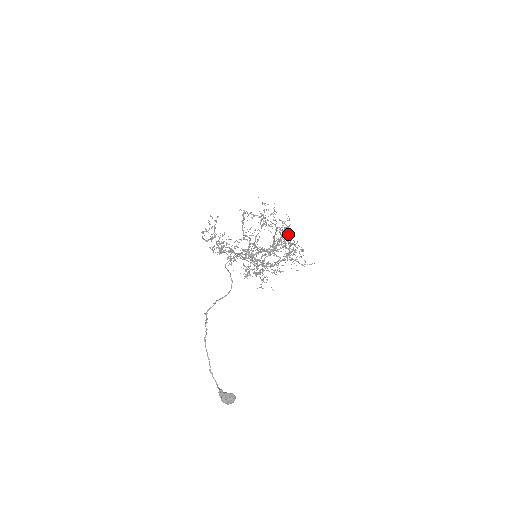
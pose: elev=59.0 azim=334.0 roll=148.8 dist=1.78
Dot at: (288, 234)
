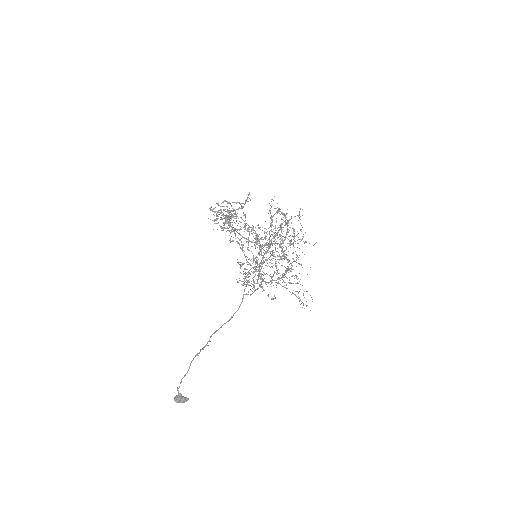
Dot at: (301, 265)
